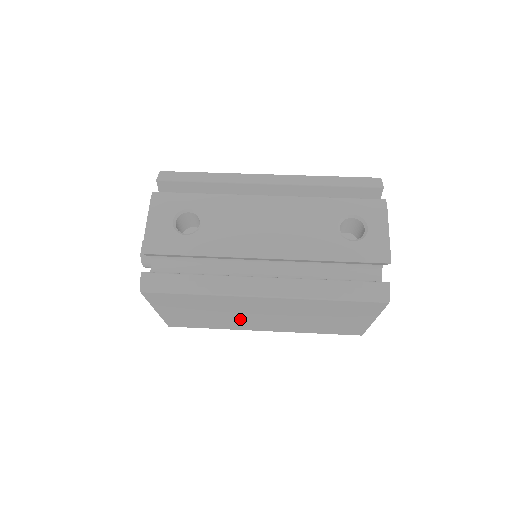
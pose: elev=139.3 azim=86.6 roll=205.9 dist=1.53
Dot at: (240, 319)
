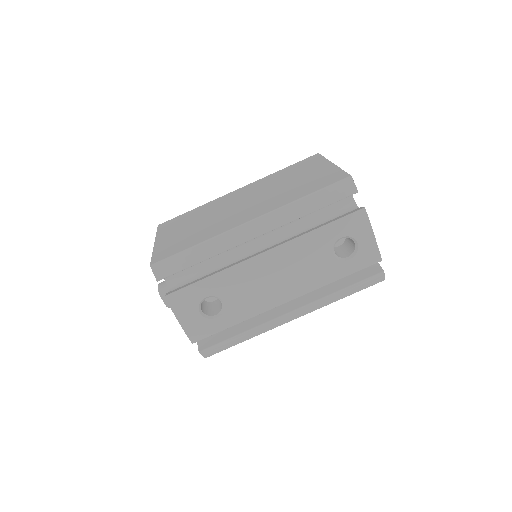
Dot at: occluded
